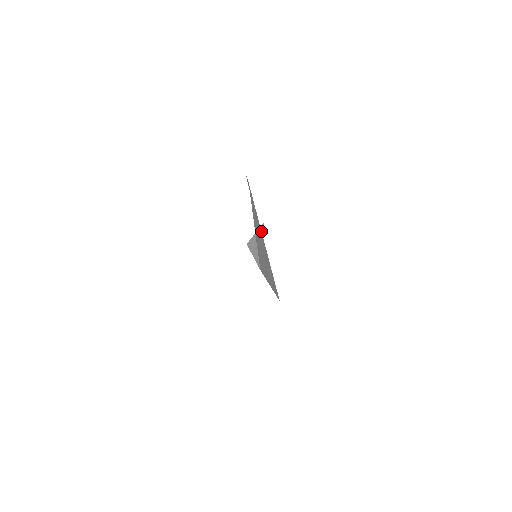
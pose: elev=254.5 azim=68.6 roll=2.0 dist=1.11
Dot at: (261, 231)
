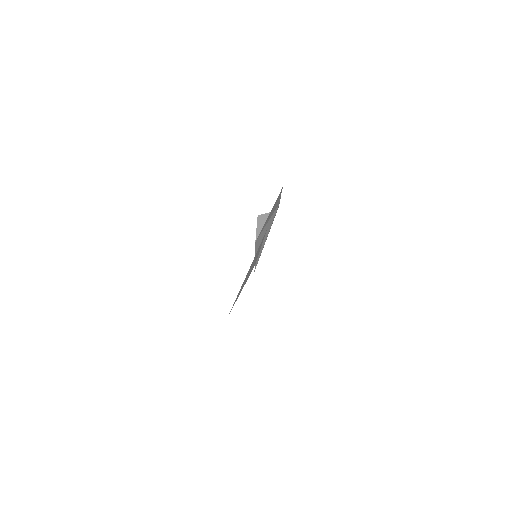
Dot at: occluded
